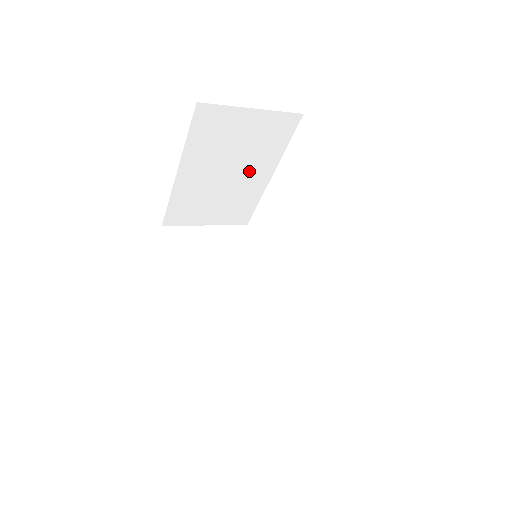
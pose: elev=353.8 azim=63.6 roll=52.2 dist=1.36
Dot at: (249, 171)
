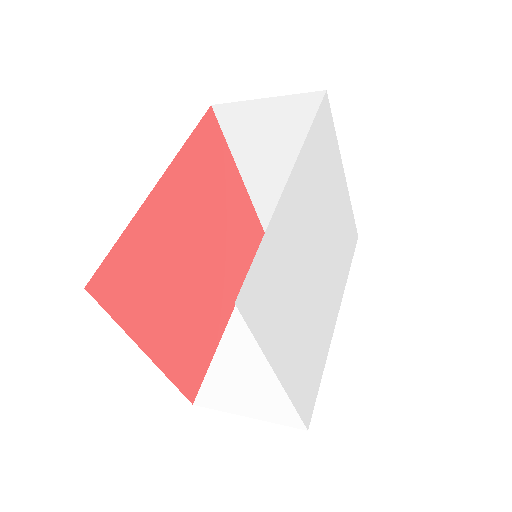
Dot at: occluded
